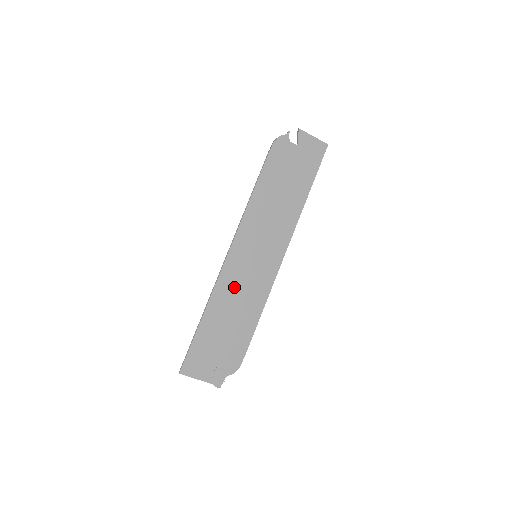
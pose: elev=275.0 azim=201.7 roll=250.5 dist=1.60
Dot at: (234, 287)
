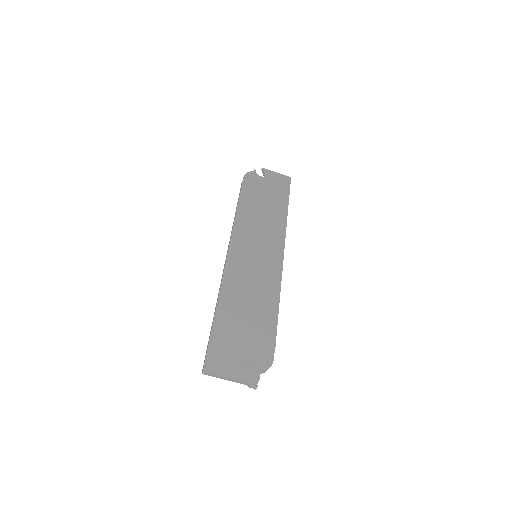
Dot at: (242, 282)
